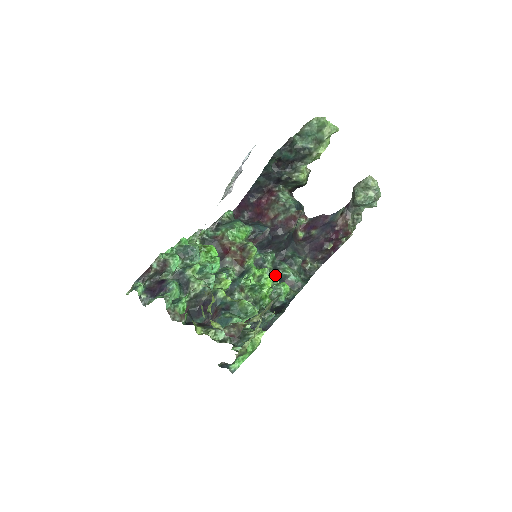
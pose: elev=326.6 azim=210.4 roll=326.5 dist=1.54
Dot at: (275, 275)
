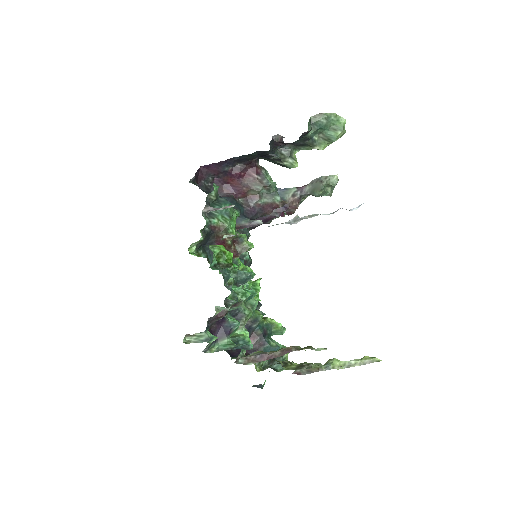
Dot at: (241, 259)
